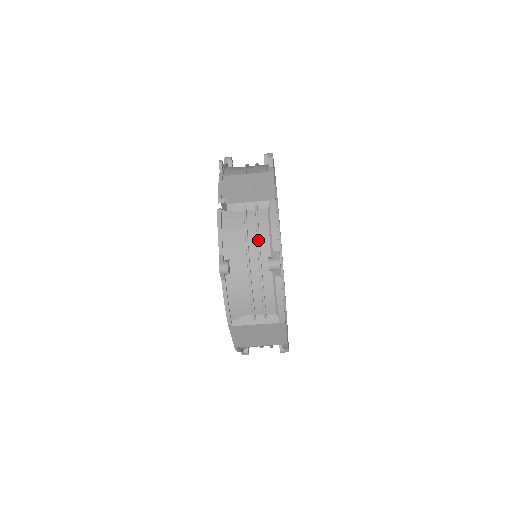
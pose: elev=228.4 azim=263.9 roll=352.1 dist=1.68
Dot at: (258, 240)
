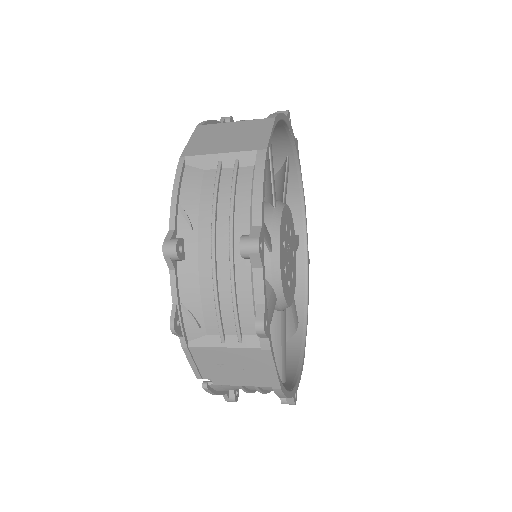
Dot at: occluded
